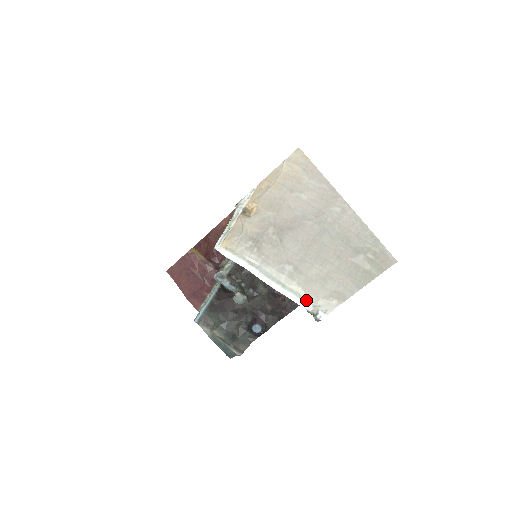
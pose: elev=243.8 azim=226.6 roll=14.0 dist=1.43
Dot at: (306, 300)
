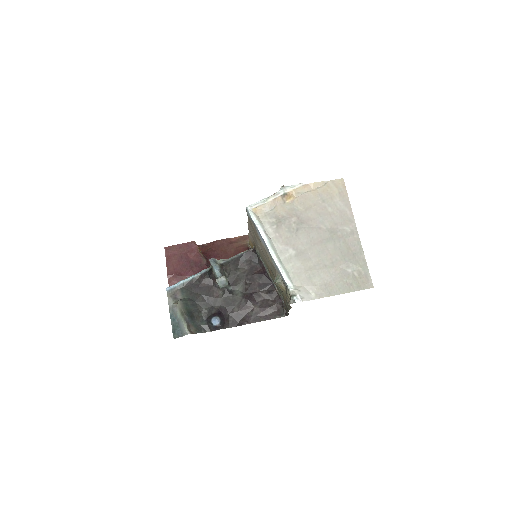
Dot at: (292, 282)
